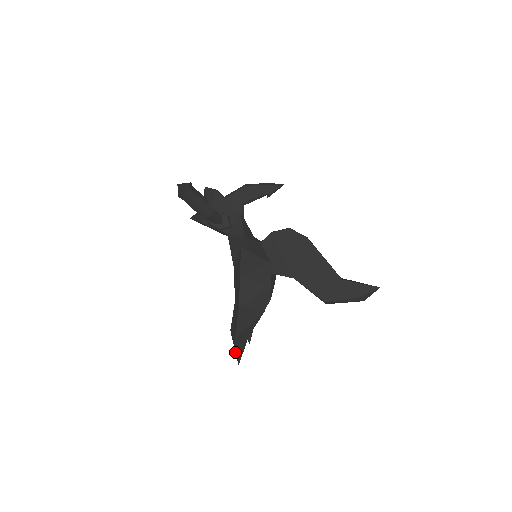
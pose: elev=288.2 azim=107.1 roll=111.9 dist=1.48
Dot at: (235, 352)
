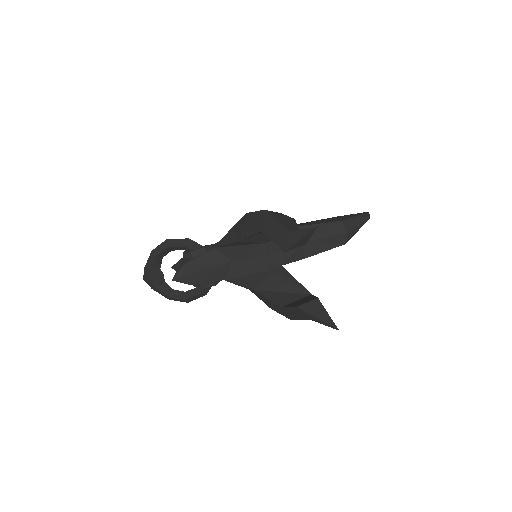
Dot at: (304, 236)
